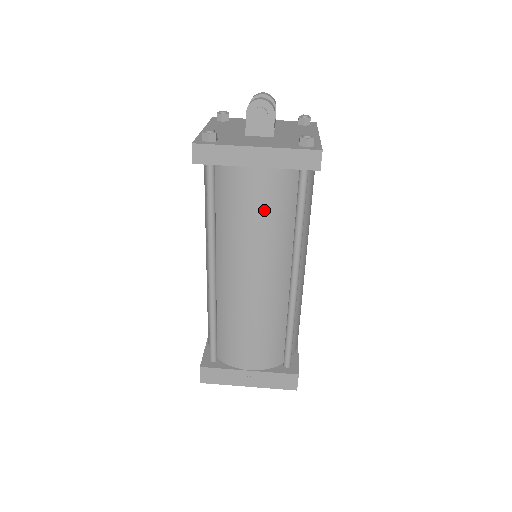
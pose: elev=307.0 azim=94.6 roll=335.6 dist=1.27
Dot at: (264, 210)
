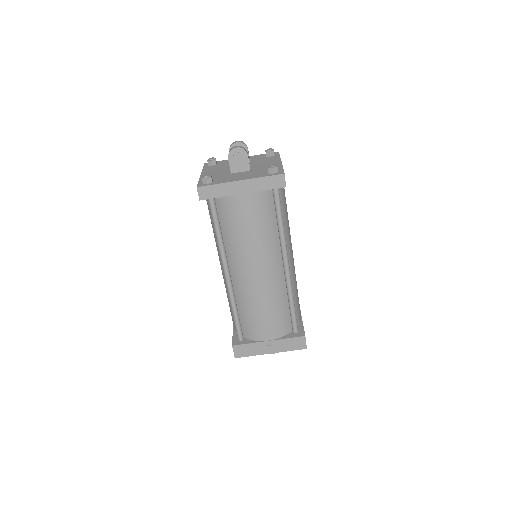
Dot at: (254, 221)
